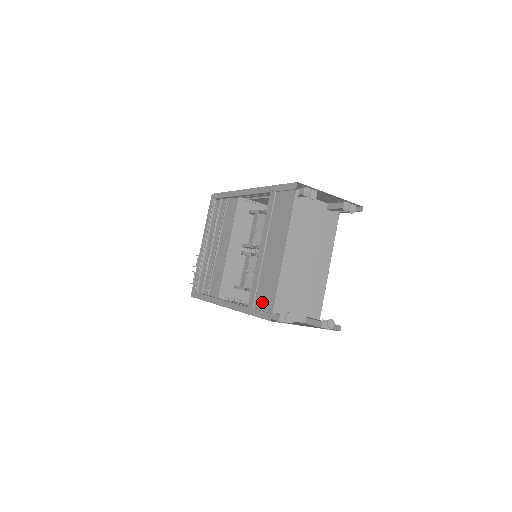
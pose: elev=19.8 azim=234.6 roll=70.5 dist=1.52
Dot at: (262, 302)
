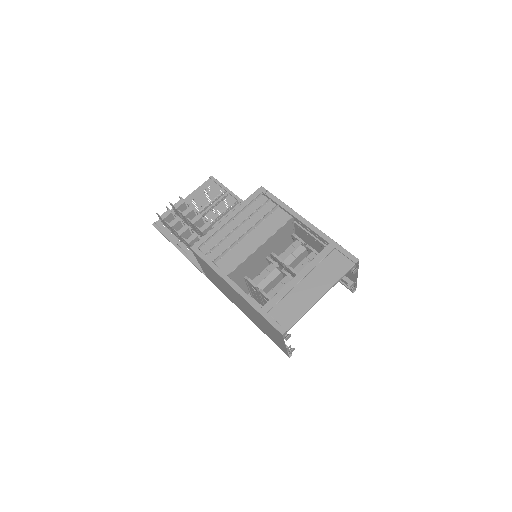
Dot at: (280, 315)
